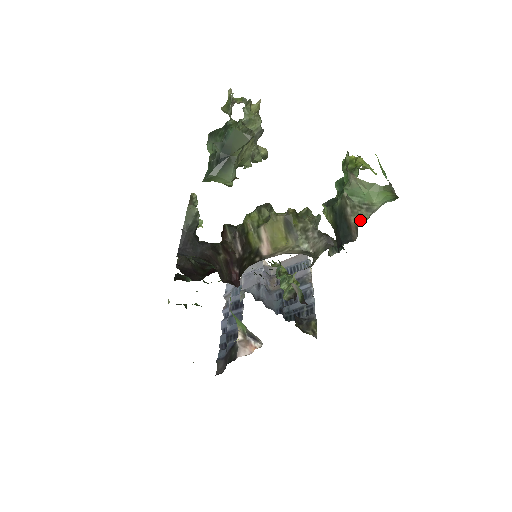
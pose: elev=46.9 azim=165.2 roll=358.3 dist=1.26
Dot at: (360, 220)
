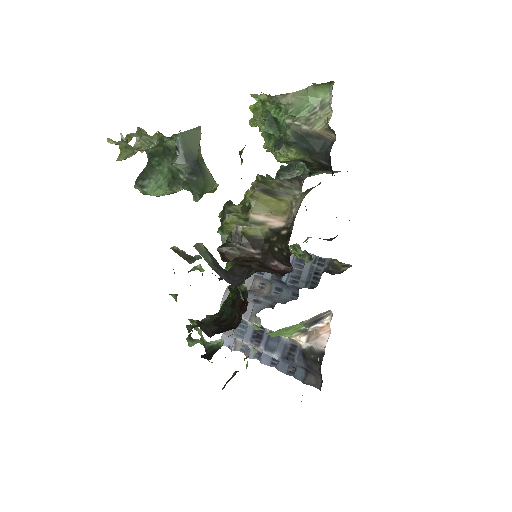
Dot at: (325, 120)
